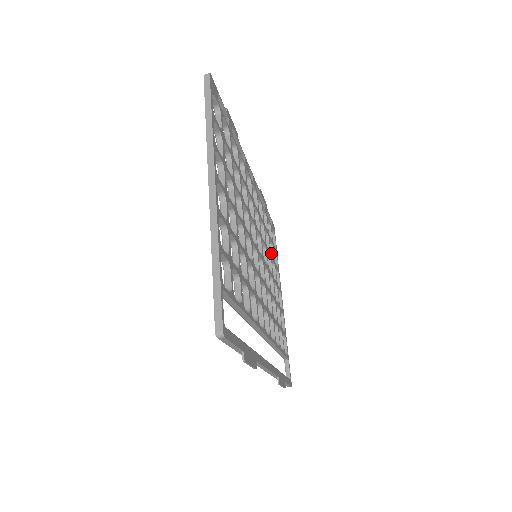
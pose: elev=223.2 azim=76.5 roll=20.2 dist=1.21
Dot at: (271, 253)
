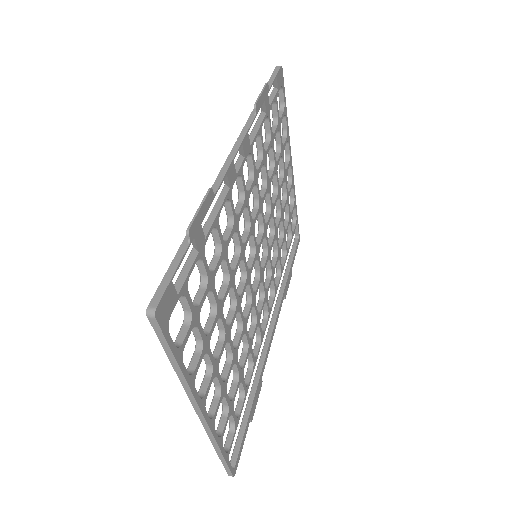
Dot at: (277, 138)
